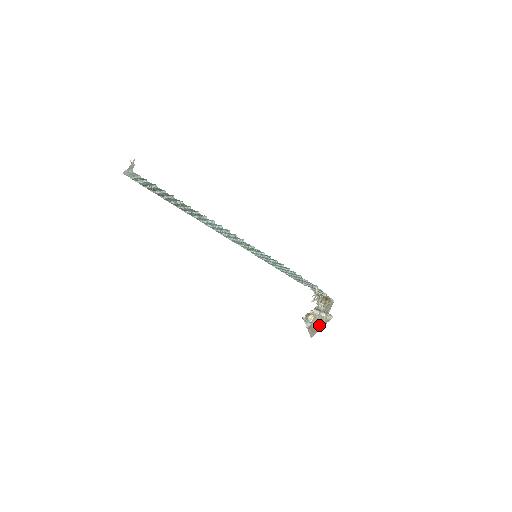
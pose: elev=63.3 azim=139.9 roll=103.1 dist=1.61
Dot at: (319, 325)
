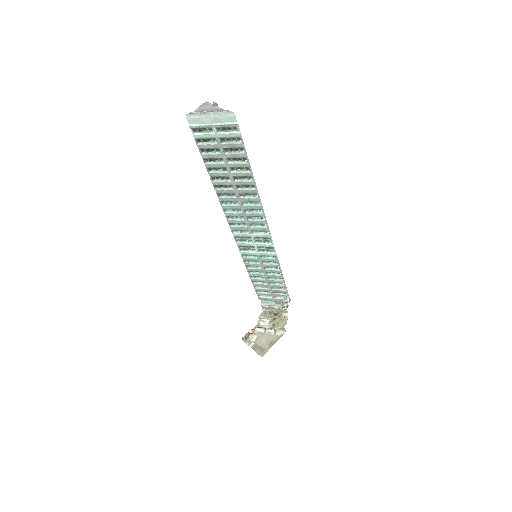
Dot at: (269, 343)
